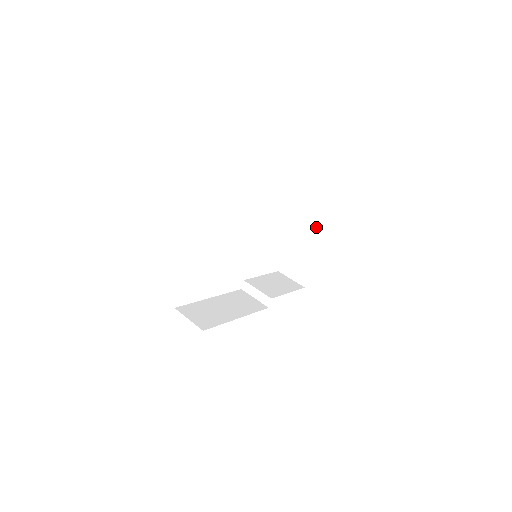
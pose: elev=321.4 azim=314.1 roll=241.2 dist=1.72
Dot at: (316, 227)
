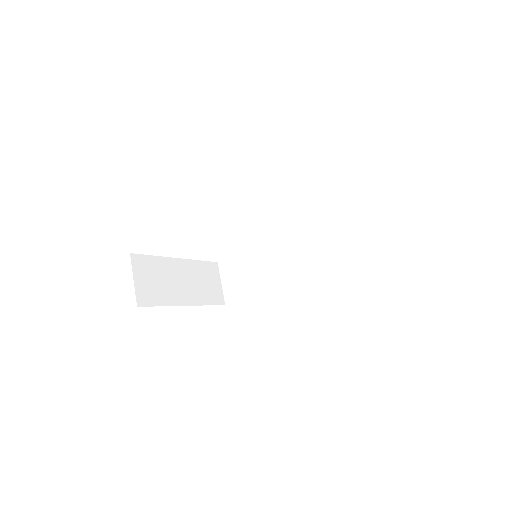
Dot at: occluded
